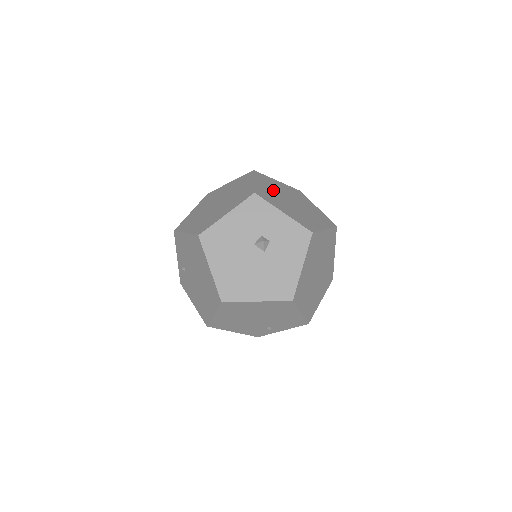
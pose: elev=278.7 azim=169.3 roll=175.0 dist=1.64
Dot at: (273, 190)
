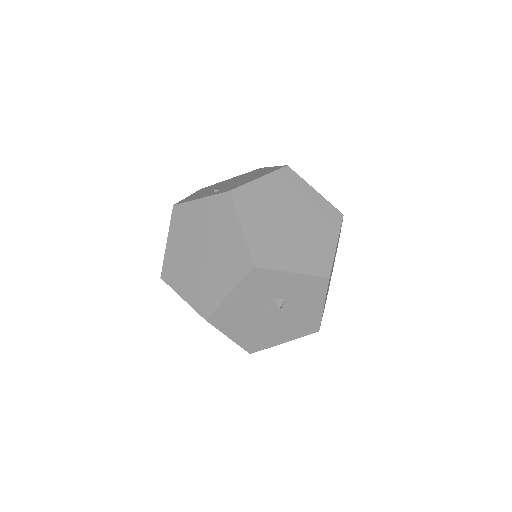
Dot at: (265, 221)
